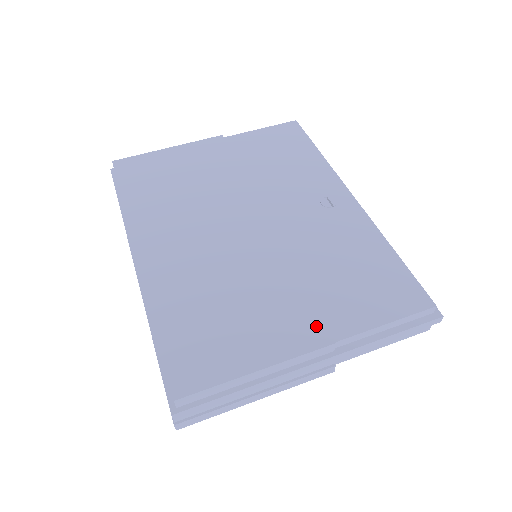
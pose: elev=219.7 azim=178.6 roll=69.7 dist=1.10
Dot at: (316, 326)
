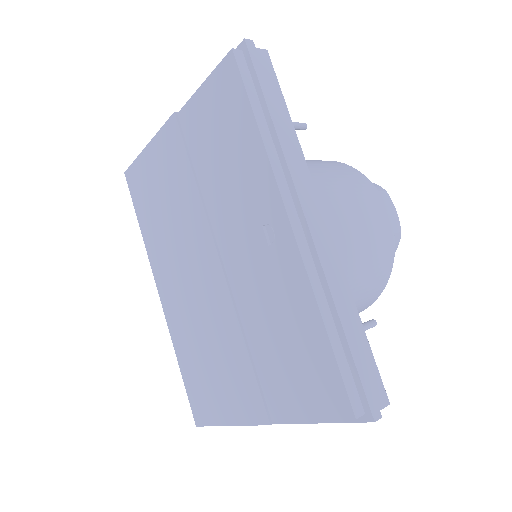
Dot at: (258, 403)
